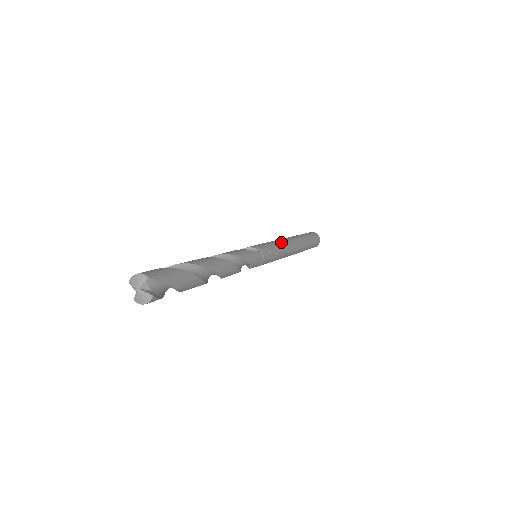
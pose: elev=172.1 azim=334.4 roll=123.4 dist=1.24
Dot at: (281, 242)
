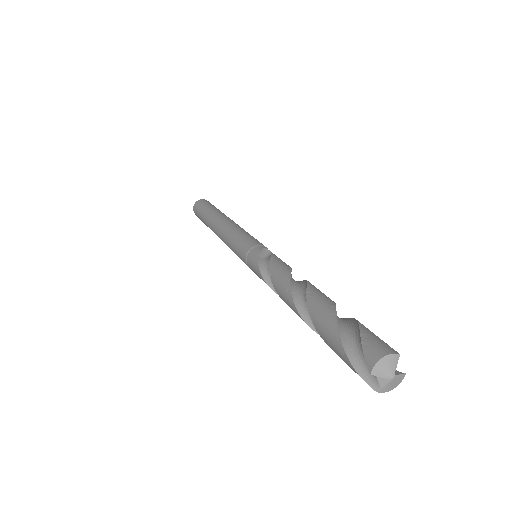
Dot at: (240, 227)
